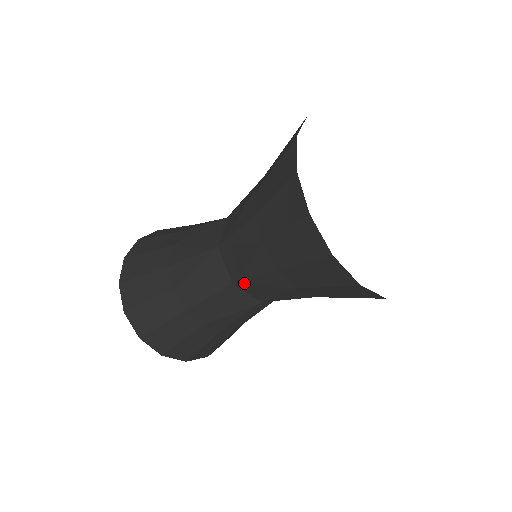
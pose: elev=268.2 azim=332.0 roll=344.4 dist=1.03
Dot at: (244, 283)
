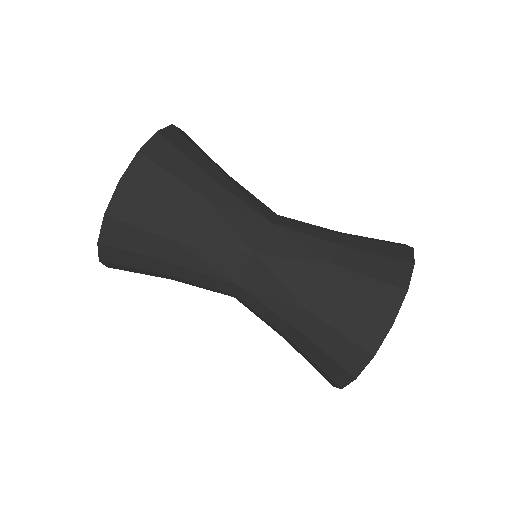
Dot at: (268, 264)
